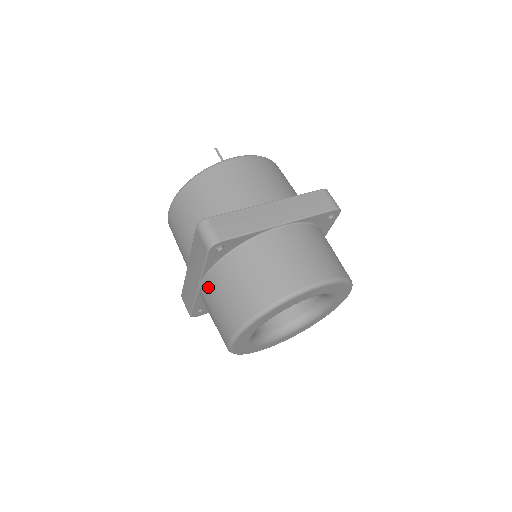
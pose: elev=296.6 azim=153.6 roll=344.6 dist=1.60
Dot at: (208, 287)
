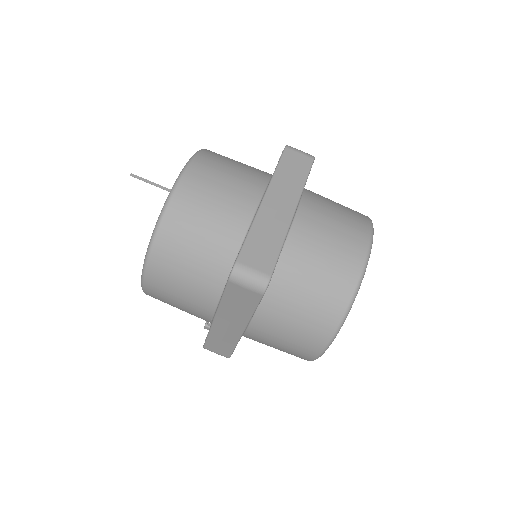
Dot at: (263, 325)
